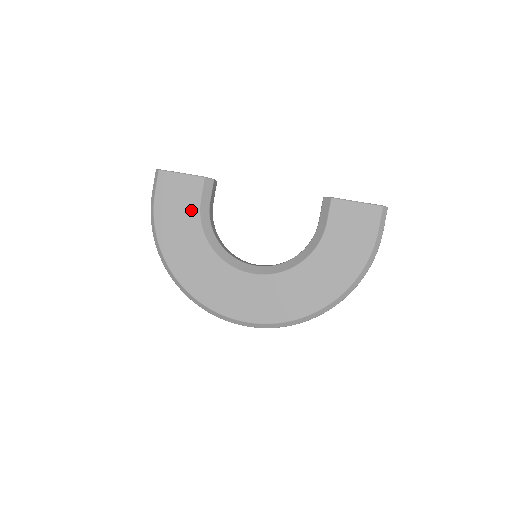
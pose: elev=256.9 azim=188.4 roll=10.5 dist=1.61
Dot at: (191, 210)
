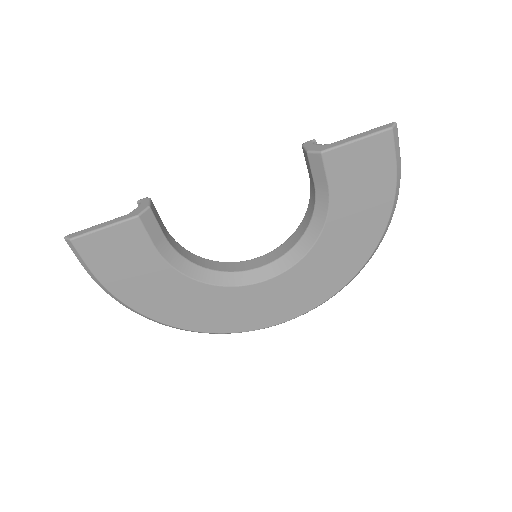
Dot at: (149, 260)
